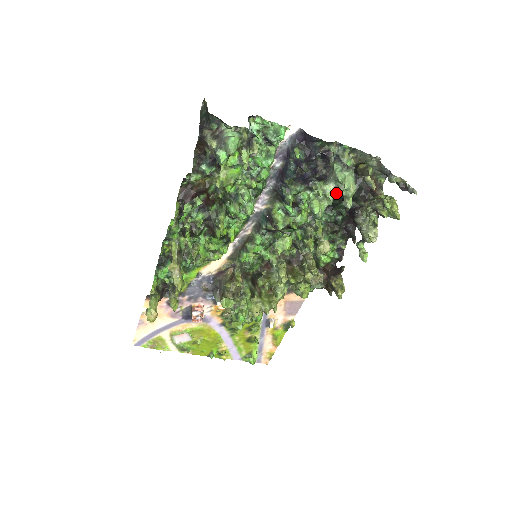
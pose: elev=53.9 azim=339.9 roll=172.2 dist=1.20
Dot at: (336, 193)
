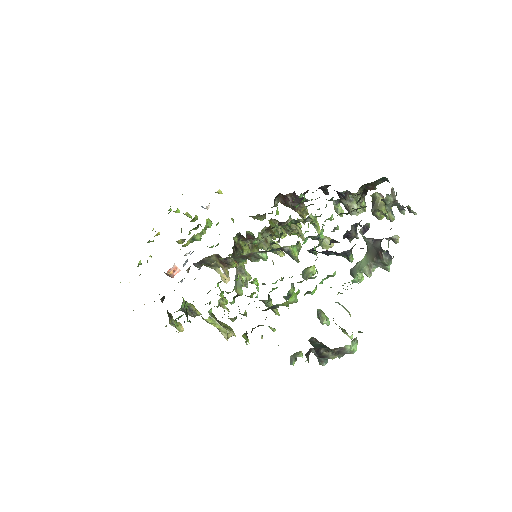
Dot at: occluded
